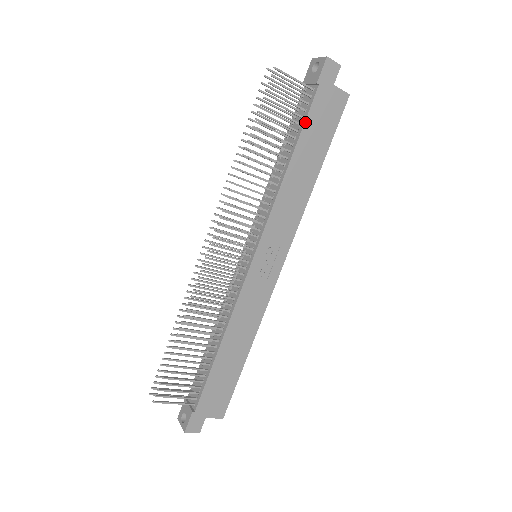
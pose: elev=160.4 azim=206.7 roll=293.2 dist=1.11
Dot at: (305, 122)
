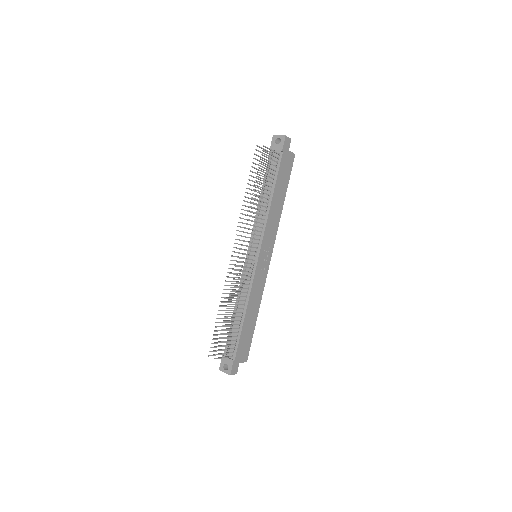
Dot at: (278, 173)
